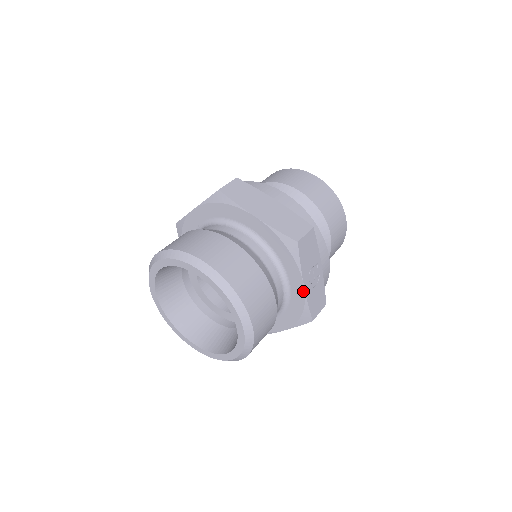
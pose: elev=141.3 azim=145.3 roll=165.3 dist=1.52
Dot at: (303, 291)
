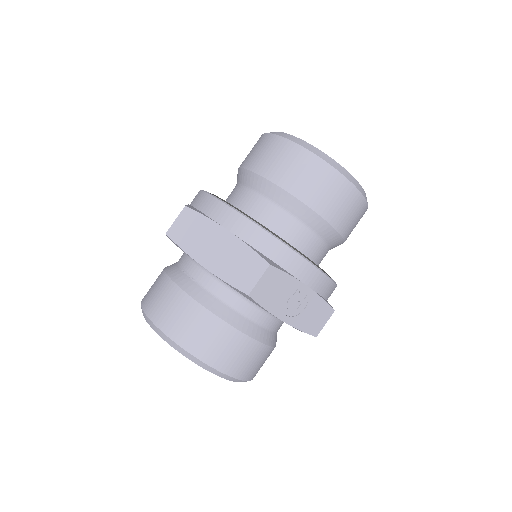
Dot at: (286, 323)
